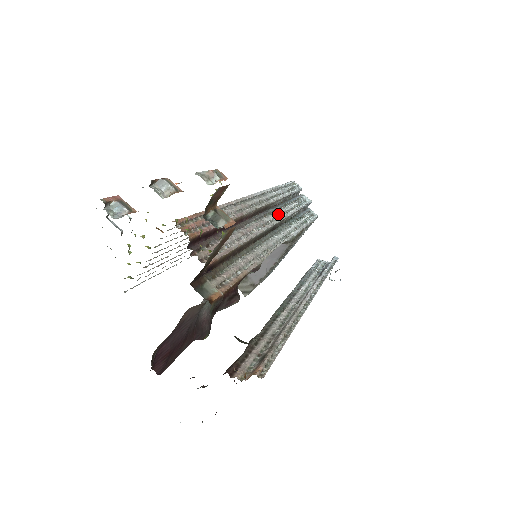
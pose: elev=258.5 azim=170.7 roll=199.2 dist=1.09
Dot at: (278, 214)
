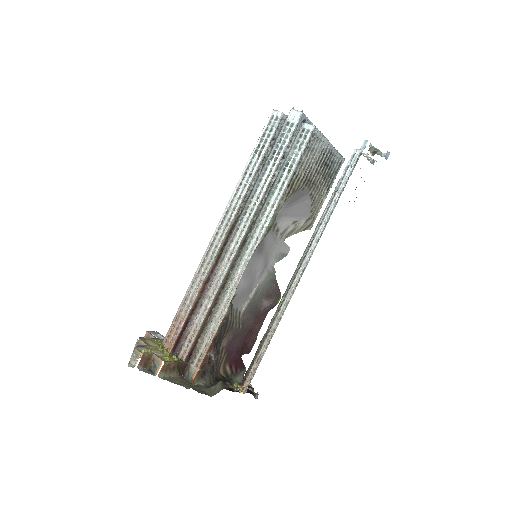
Dot at: (246, 219)
